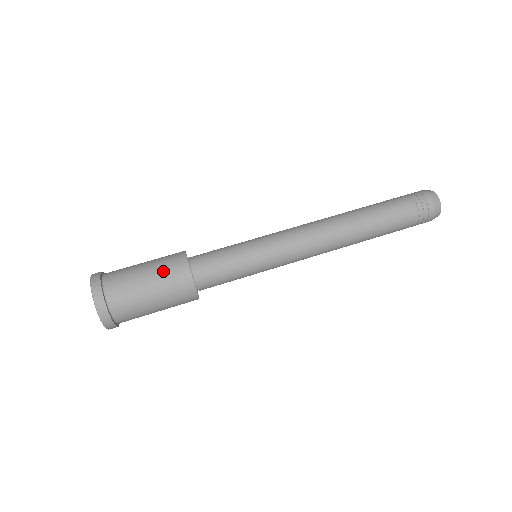
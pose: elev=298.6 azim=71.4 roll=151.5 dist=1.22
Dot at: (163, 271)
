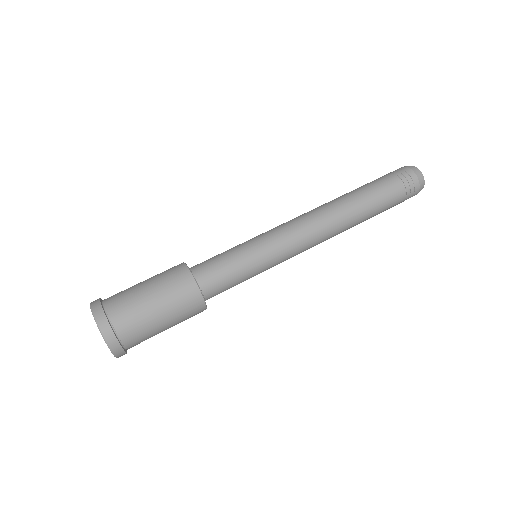
Dot at: (168, 289)
